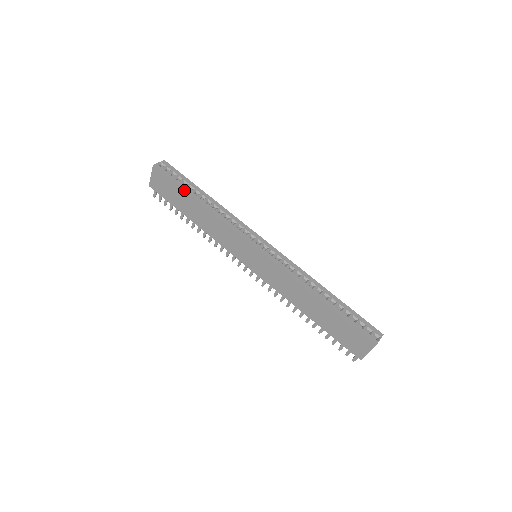
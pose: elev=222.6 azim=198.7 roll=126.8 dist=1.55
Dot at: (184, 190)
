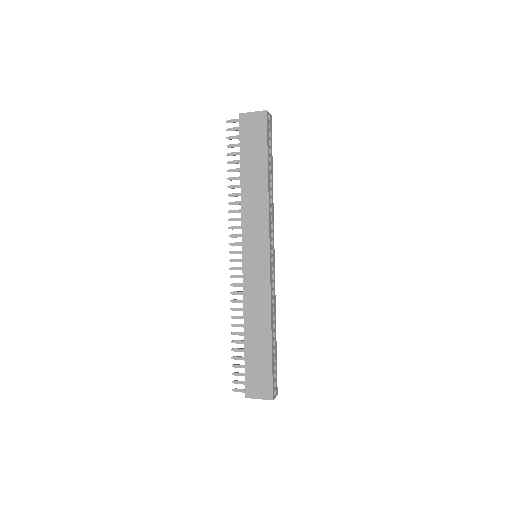
Dot at: (268, 156)
